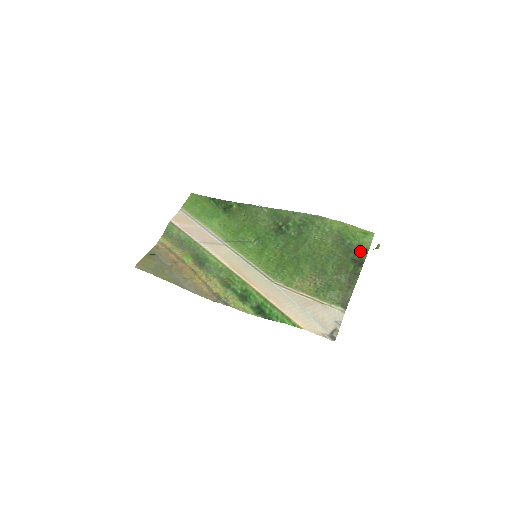
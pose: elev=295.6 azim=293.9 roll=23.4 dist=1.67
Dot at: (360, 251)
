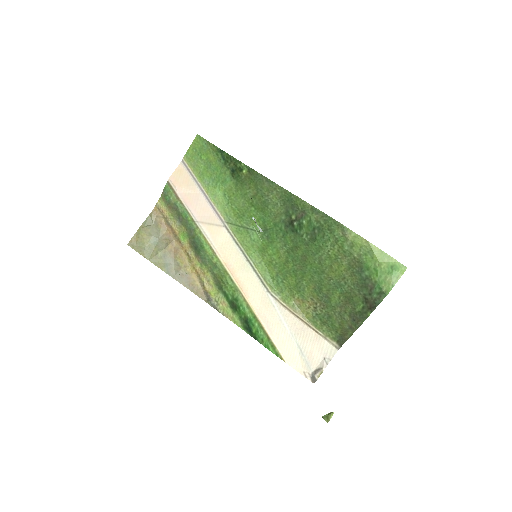
Dot at: (376, 292)
